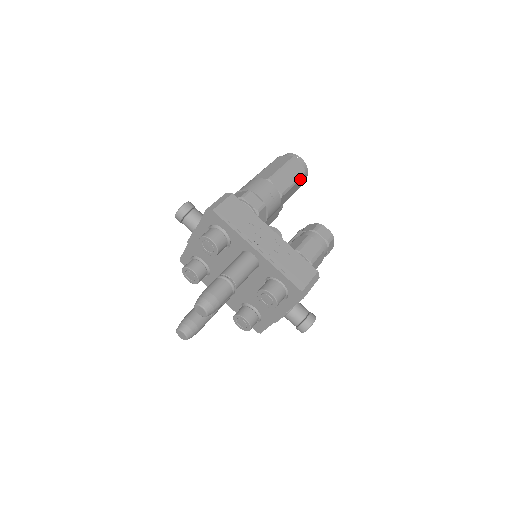
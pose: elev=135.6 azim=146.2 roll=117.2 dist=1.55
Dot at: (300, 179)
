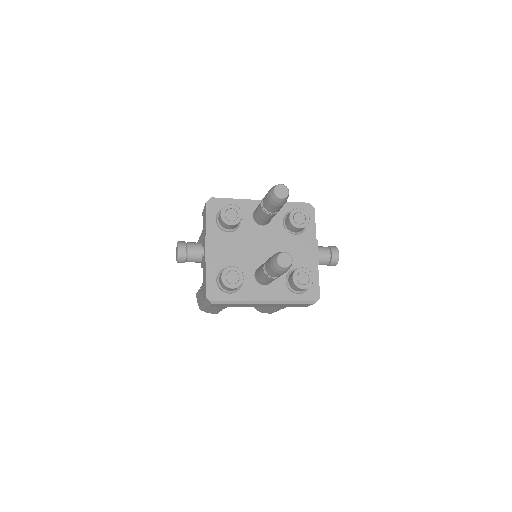
Dot at: occluded
